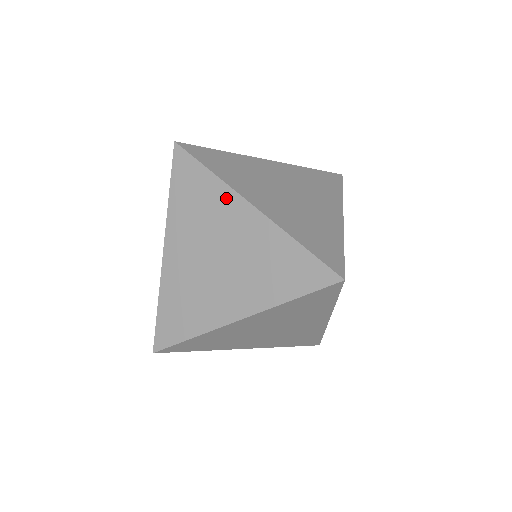
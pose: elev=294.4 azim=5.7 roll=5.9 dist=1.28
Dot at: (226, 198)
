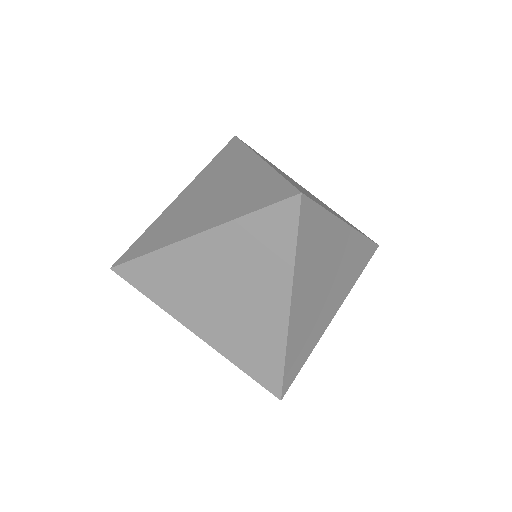
Dot at: (280, 281)
